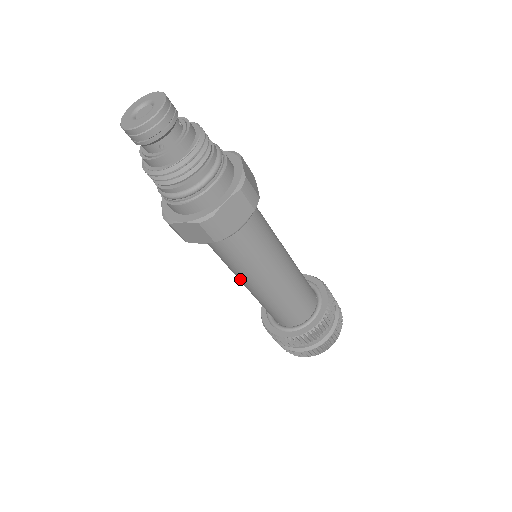
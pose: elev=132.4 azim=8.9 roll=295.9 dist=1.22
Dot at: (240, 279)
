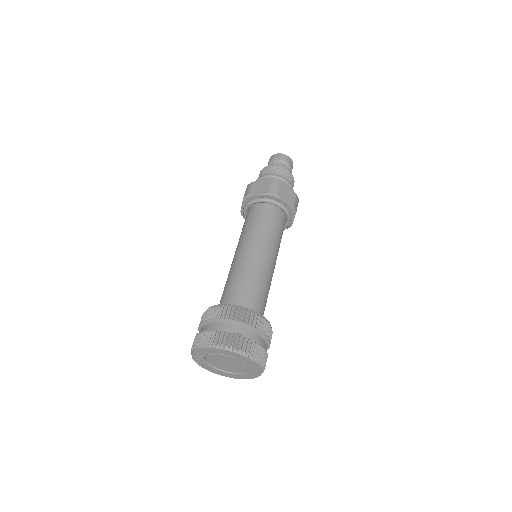
Dot at: (262, 246)
